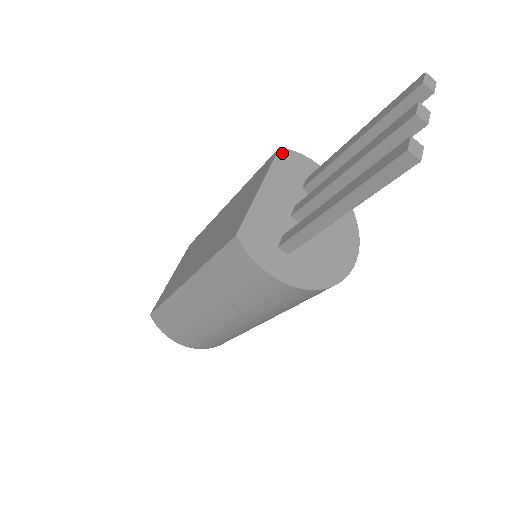
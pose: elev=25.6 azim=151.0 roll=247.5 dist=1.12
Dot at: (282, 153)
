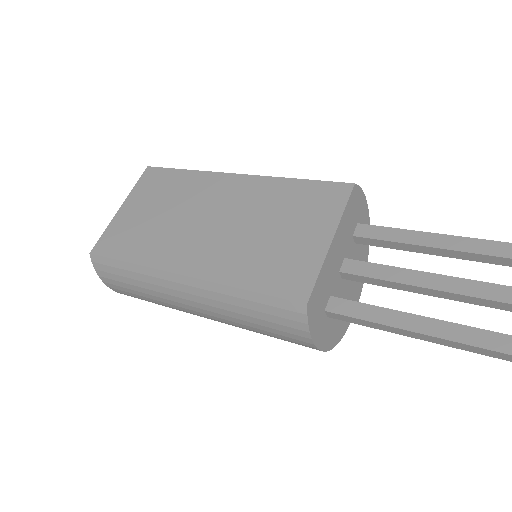
Dot at: (354, 191)
